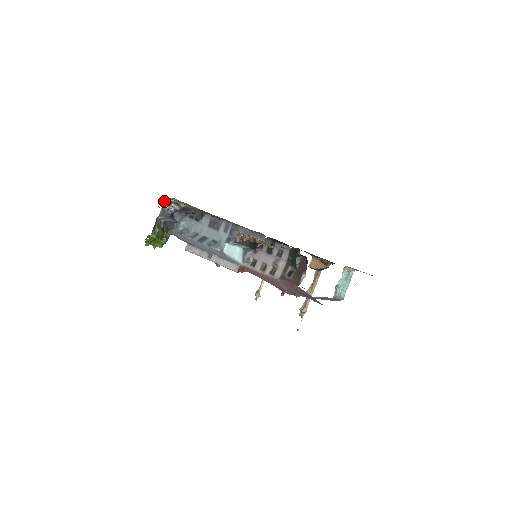
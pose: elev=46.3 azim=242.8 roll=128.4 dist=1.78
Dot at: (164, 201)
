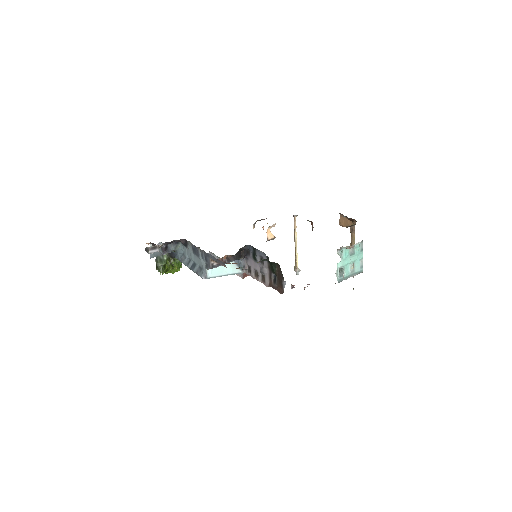
Dot at: occluded
